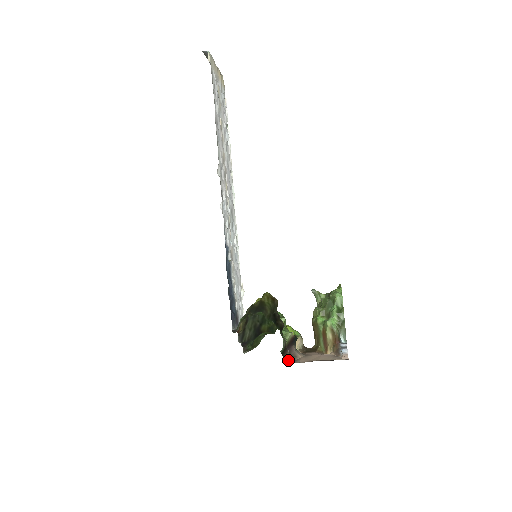
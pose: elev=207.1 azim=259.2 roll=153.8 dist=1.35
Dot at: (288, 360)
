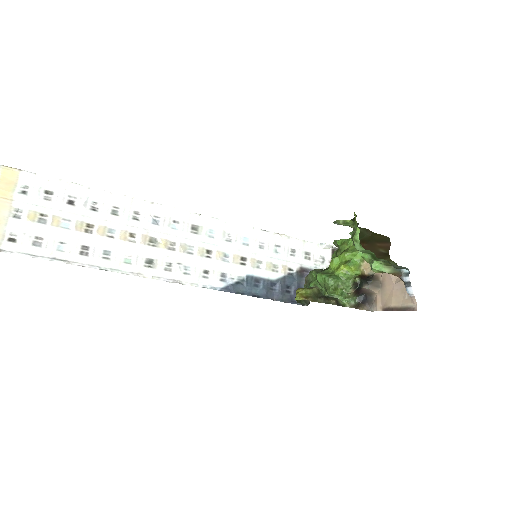
Dot at: (367, 309)
